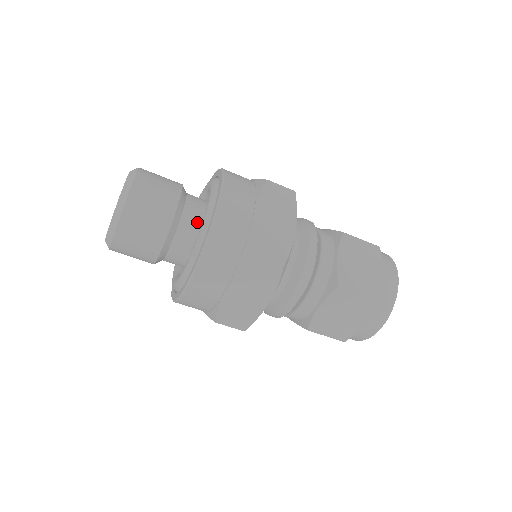
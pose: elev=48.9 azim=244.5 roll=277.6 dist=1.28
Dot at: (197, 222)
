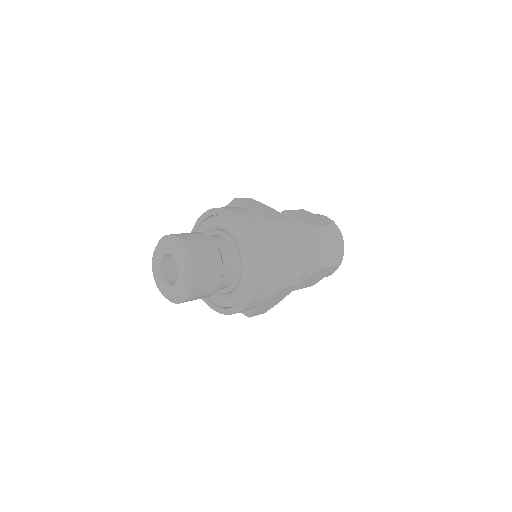
Dot at: (233, 266)
